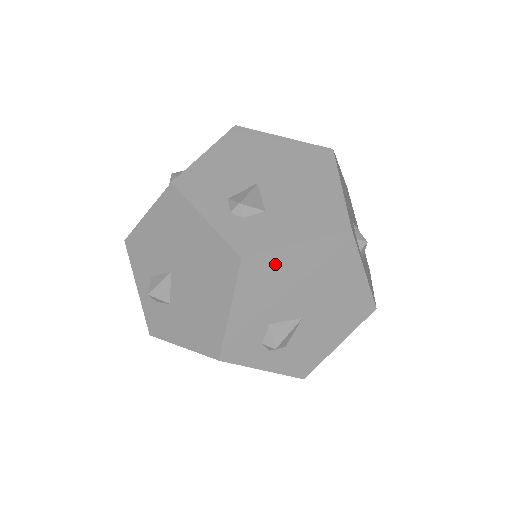
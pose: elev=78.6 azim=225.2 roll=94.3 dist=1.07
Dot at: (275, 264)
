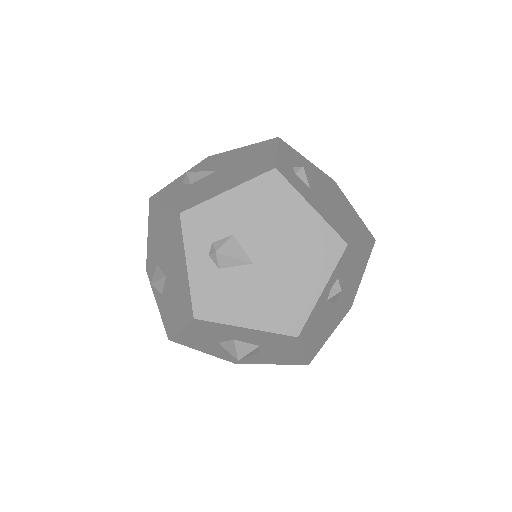
Dot at: (285, 199)
